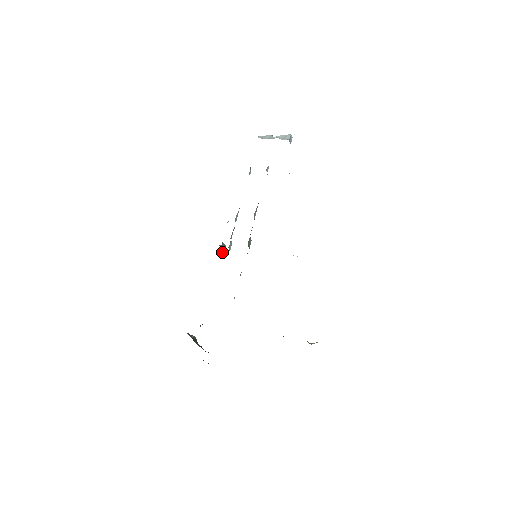
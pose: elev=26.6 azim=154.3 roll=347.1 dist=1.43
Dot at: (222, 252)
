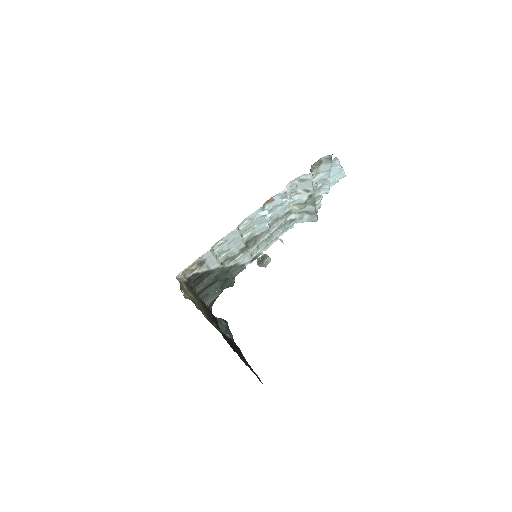
Dot at: (262, 261)
